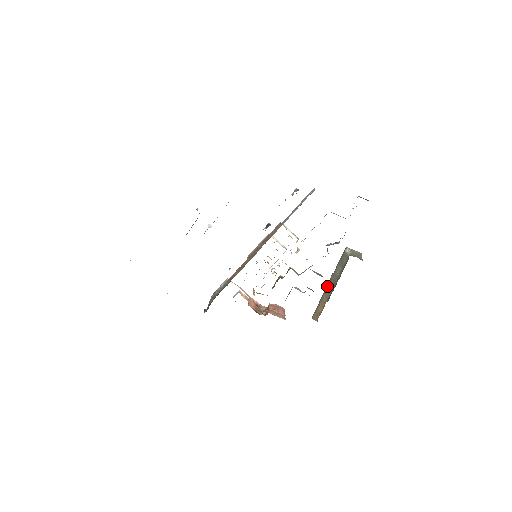
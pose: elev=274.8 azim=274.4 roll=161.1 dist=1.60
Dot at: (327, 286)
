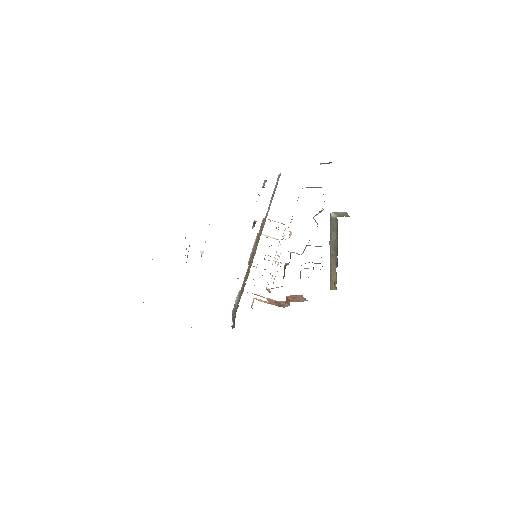
Dot at: (330, 255)
